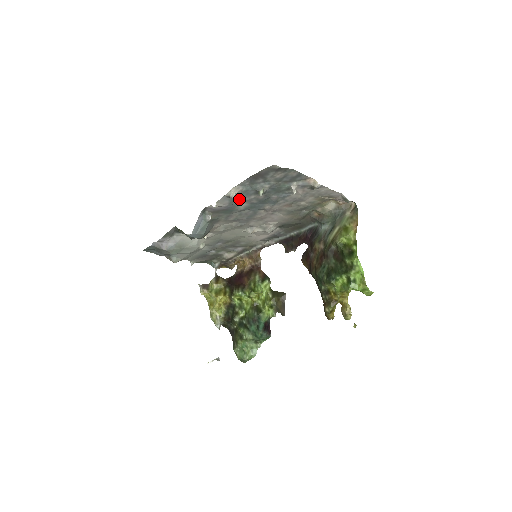
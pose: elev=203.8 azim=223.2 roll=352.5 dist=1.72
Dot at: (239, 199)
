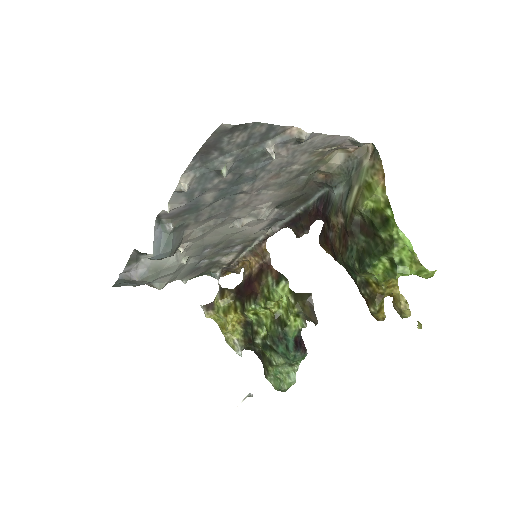
Dot at: (198, 190)
